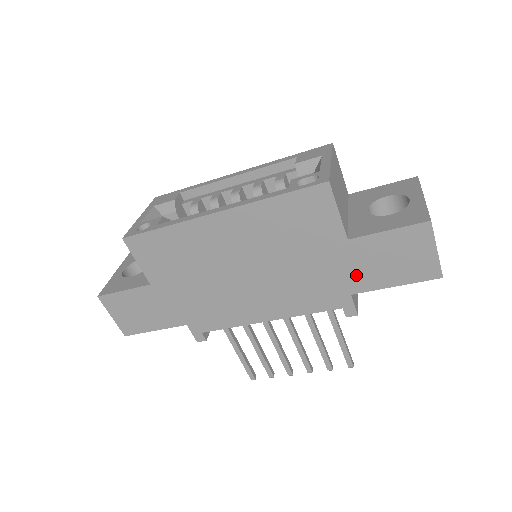
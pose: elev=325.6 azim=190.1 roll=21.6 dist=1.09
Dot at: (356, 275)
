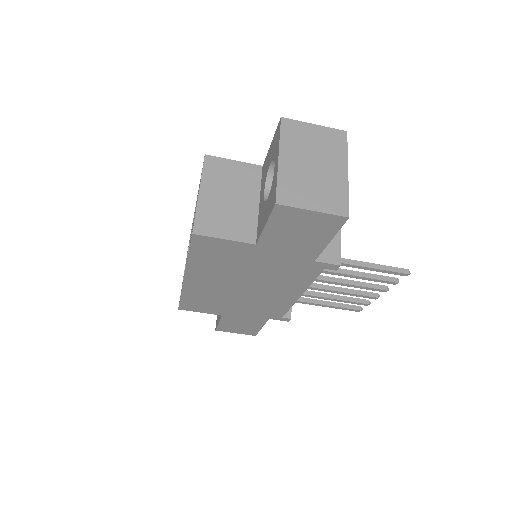
Dot at: (296, 253)
